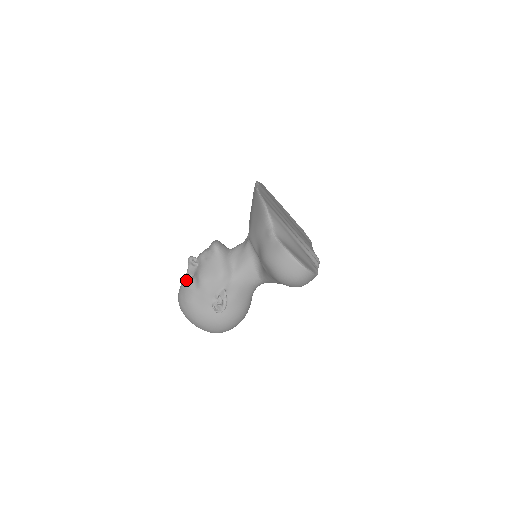
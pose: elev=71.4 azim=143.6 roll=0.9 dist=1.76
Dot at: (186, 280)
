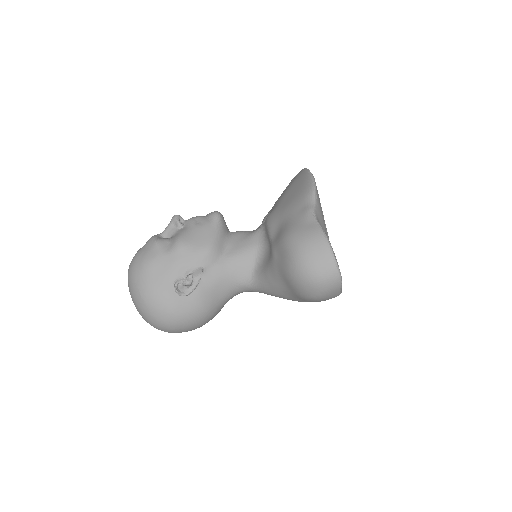
Dot at: (158, 238)
